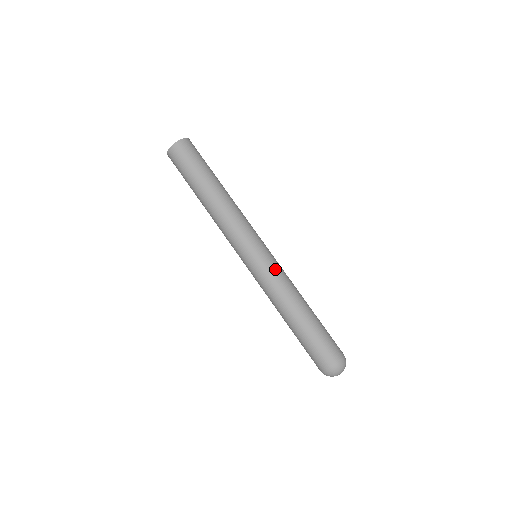
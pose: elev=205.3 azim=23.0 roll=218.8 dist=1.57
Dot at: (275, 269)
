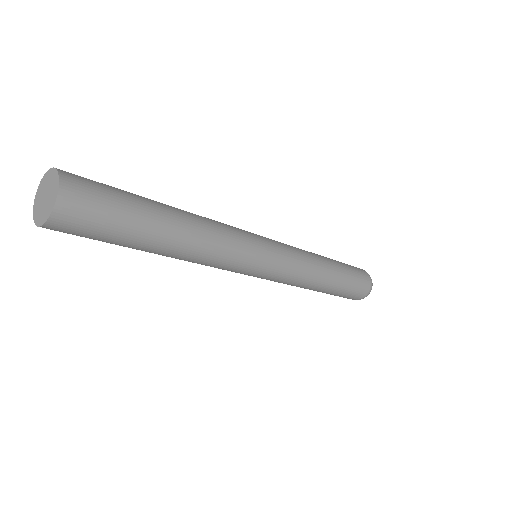
Dot at: (293, 256)
